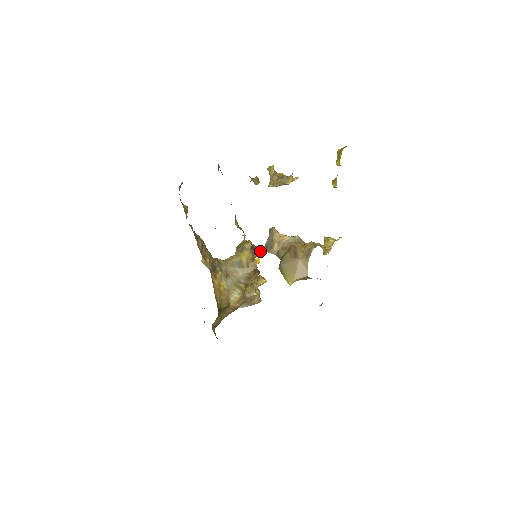
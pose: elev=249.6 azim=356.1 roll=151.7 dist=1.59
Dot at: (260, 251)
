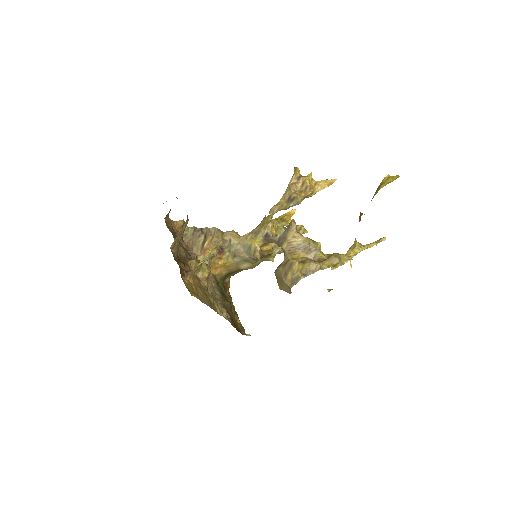
Dot at: (272, 241)
